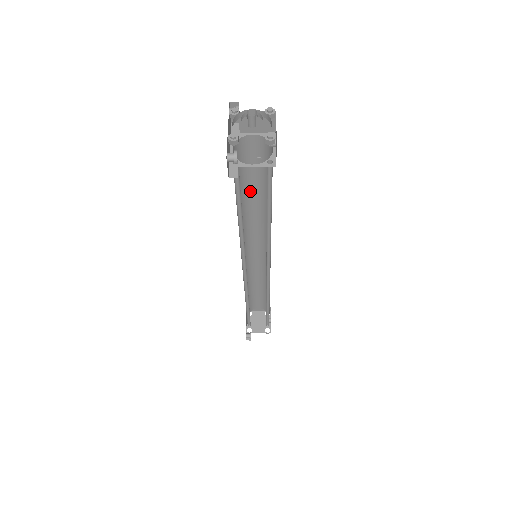
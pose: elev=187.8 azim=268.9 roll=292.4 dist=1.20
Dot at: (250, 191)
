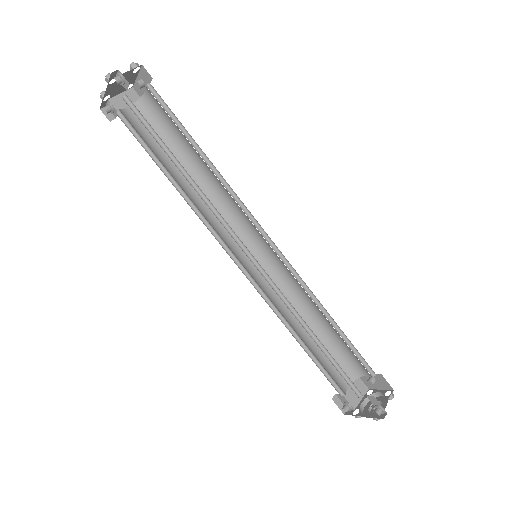
Dot at: occluded
